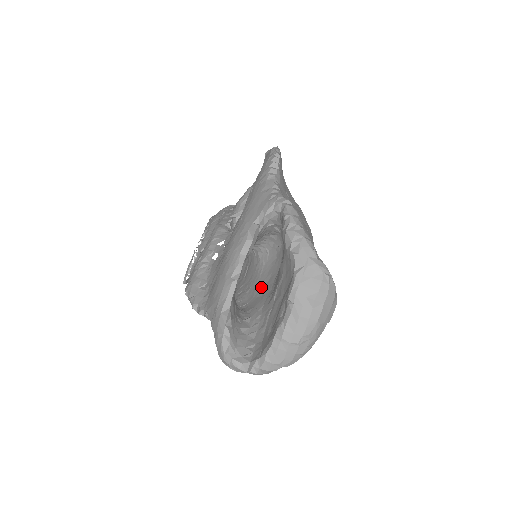
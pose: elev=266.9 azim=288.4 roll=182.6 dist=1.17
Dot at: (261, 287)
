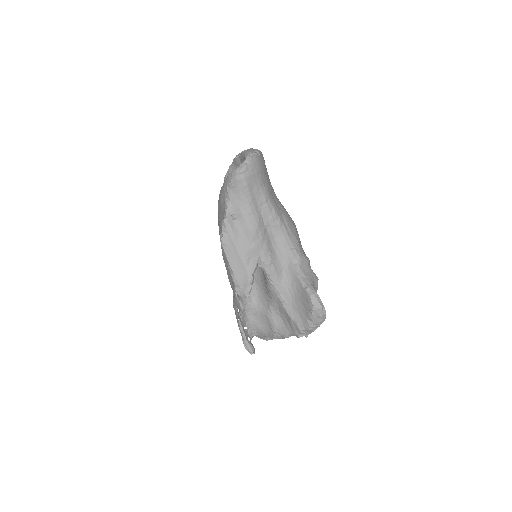
Dot at: occluded
